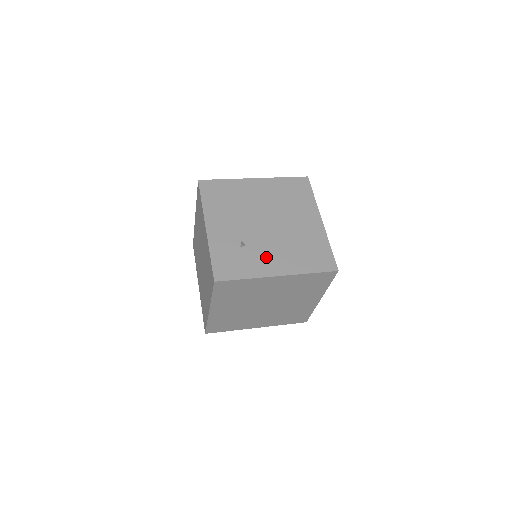
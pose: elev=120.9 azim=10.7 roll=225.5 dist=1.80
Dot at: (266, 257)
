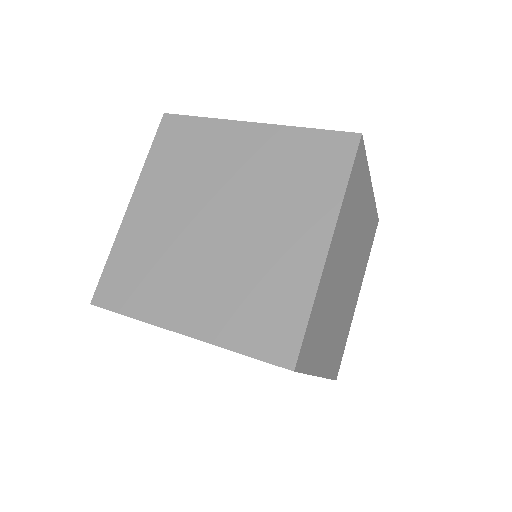
Dot at: occluded
